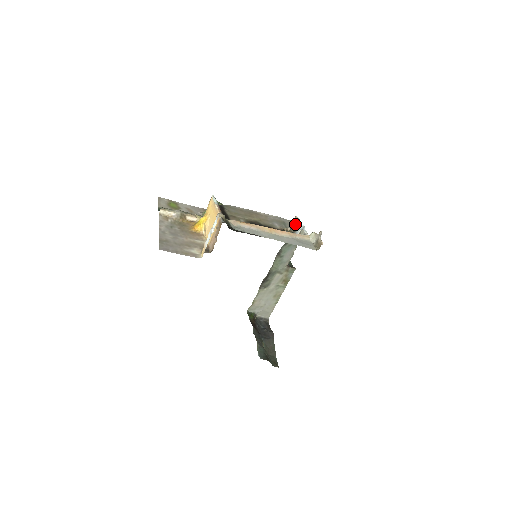
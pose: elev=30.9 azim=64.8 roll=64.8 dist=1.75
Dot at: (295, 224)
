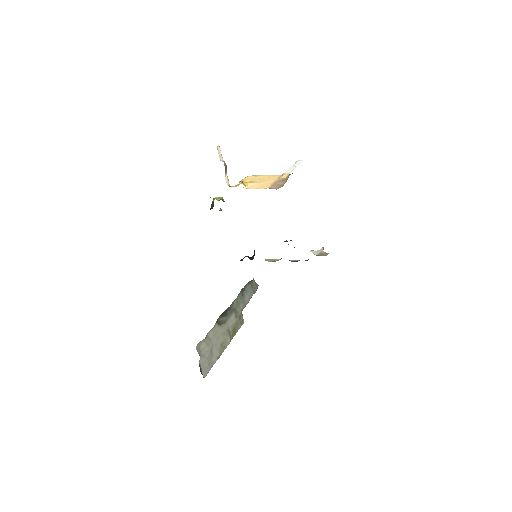
Dot at: (270, 261)
